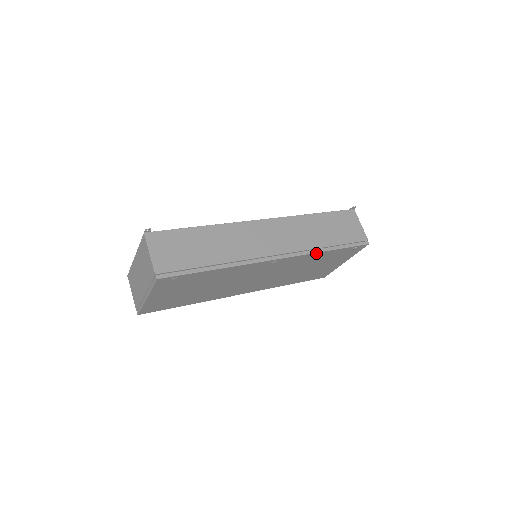
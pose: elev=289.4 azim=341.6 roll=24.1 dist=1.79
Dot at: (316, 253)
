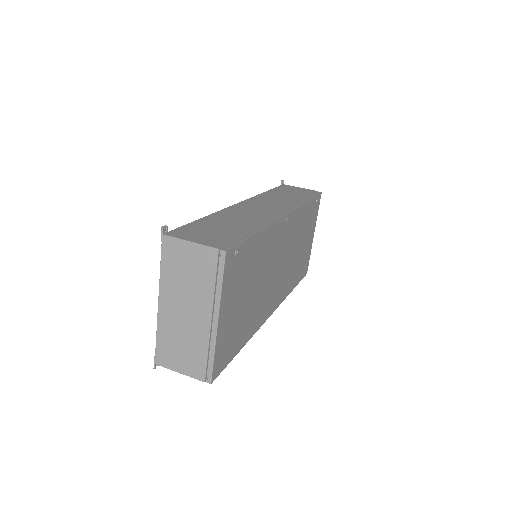
Dot at: (302, 206)
